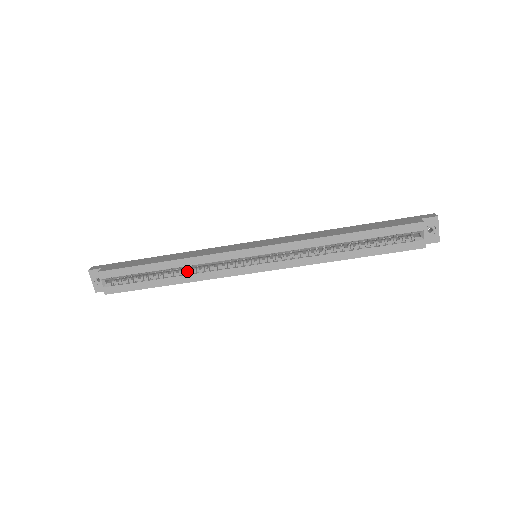
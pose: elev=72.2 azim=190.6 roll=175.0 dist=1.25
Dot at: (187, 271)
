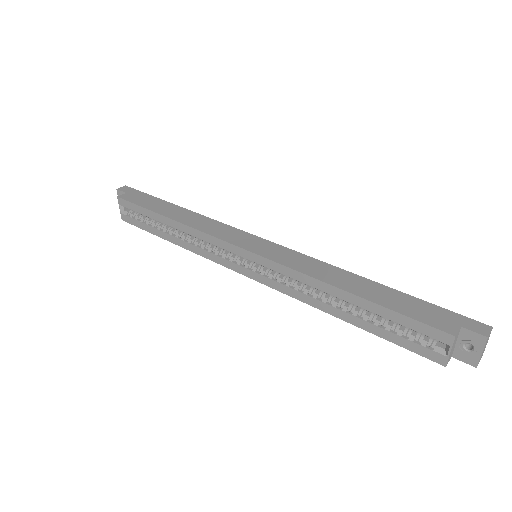
Dot at: (187, 236)
